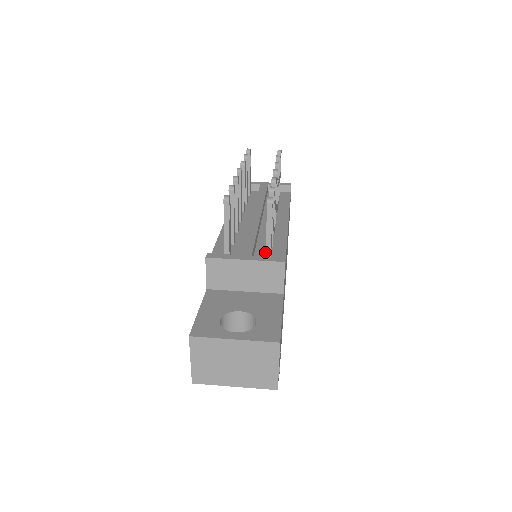
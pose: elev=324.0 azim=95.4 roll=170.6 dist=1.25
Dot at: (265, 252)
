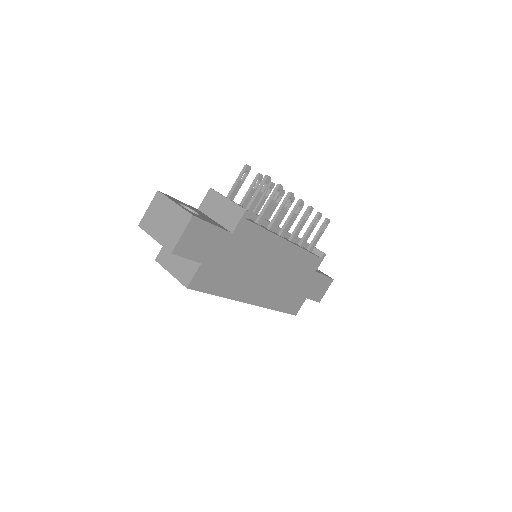
Dot at: occluded
